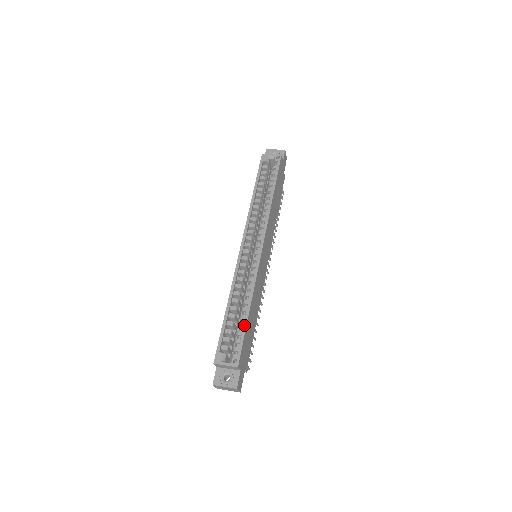
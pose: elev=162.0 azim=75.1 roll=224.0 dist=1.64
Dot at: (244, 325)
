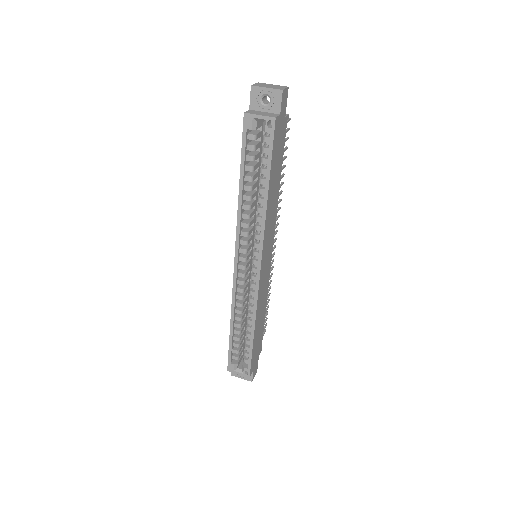
Dot at: (250, 346)
